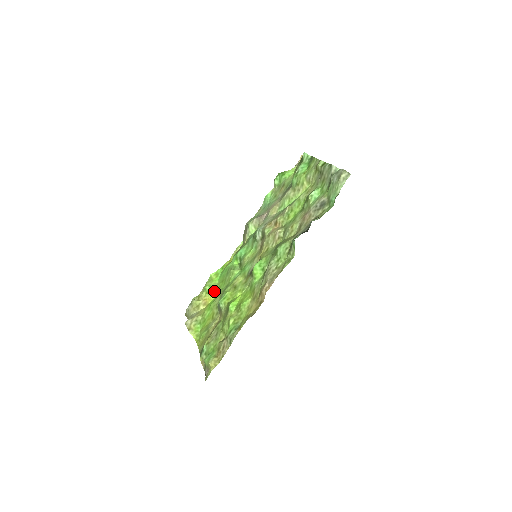
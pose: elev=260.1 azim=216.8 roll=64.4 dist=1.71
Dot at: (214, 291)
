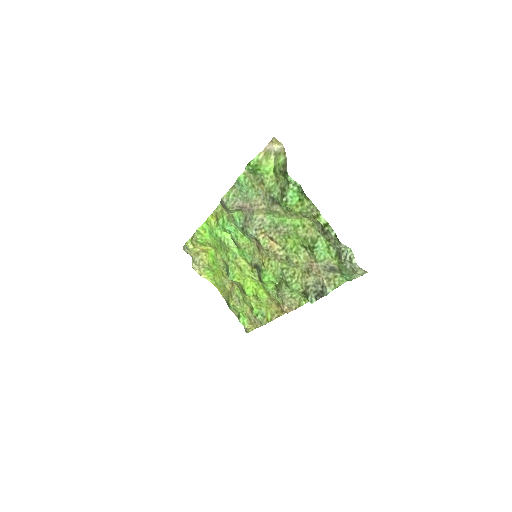
Dot at: (209, 245)
